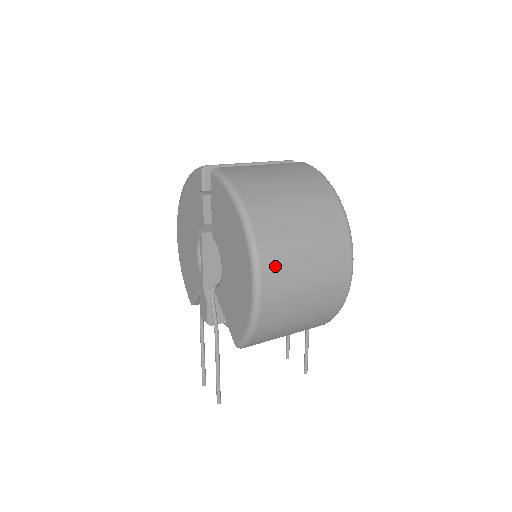
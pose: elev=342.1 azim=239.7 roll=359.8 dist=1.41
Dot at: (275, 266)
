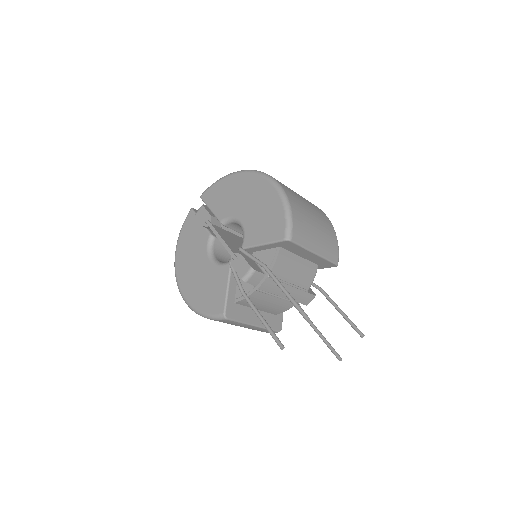
Dot at: occluded
